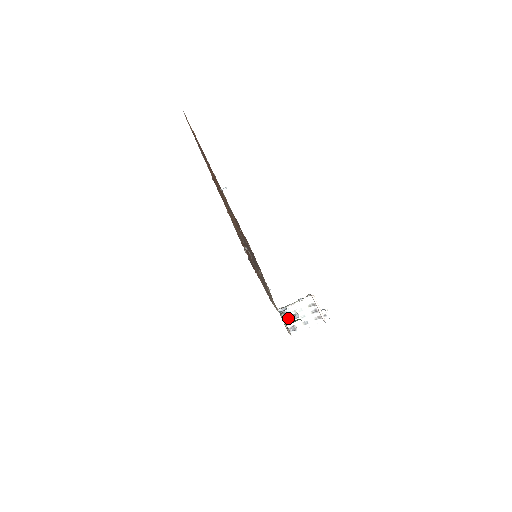
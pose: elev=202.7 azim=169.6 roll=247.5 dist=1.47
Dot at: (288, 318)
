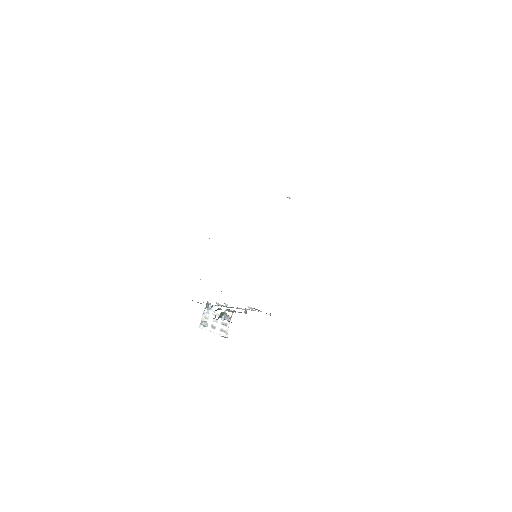
Dot at: occluded
